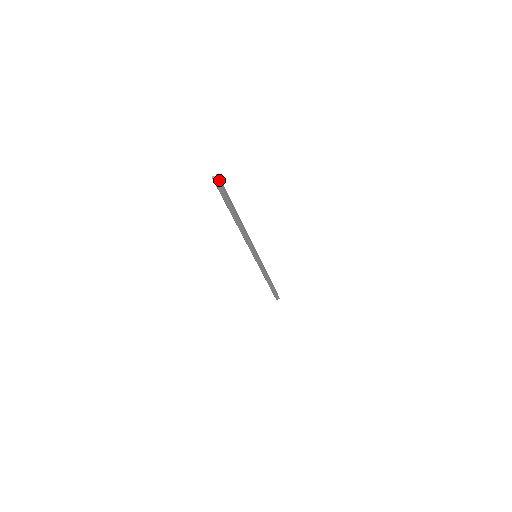
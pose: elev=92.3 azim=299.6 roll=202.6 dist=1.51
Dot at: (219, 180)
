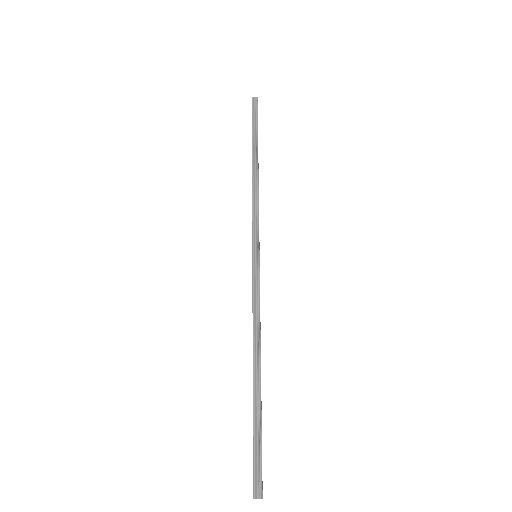
Dot at: (260, 498)
